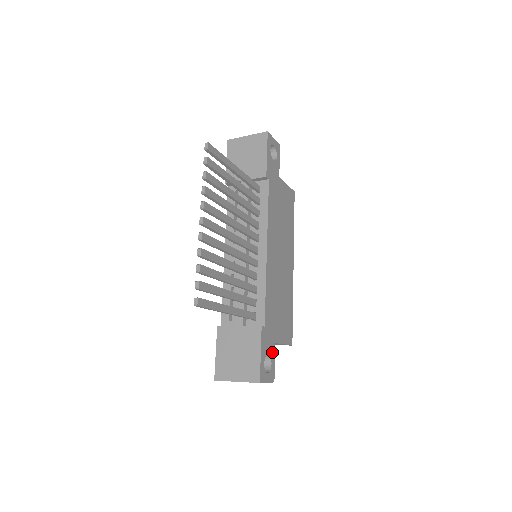
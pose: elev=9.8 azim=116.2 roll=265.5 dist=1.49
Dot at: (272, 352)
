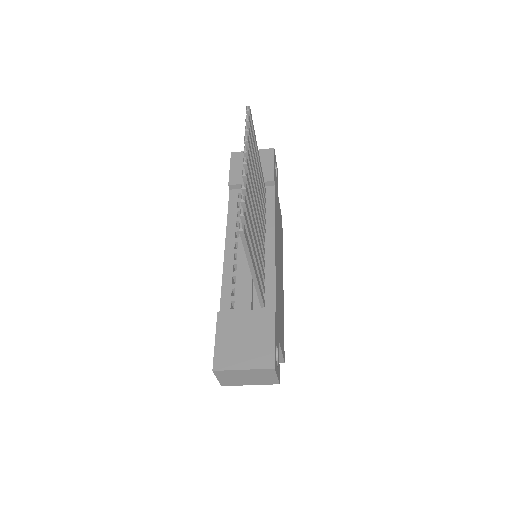
Dot at: (278, 348)
